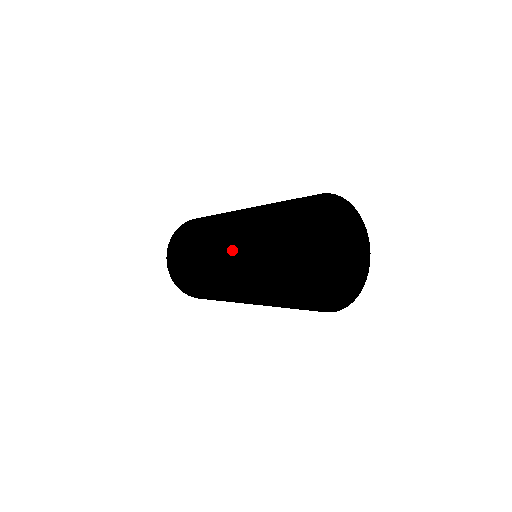
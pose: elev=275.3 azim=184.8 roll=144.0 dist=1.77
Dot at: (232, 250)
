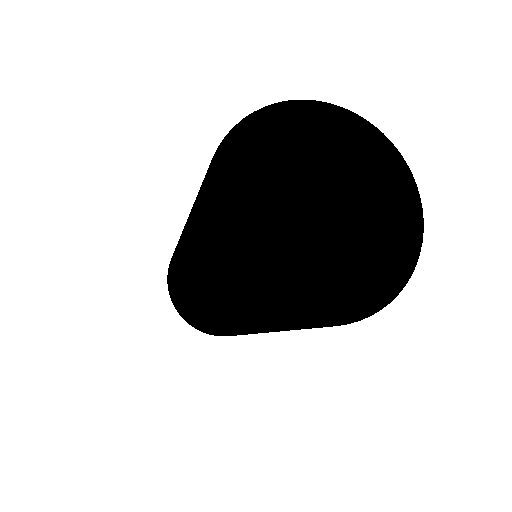
Dot at: (185, 231)
